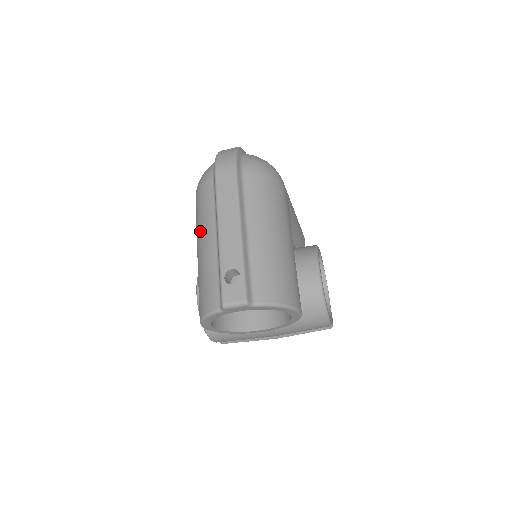
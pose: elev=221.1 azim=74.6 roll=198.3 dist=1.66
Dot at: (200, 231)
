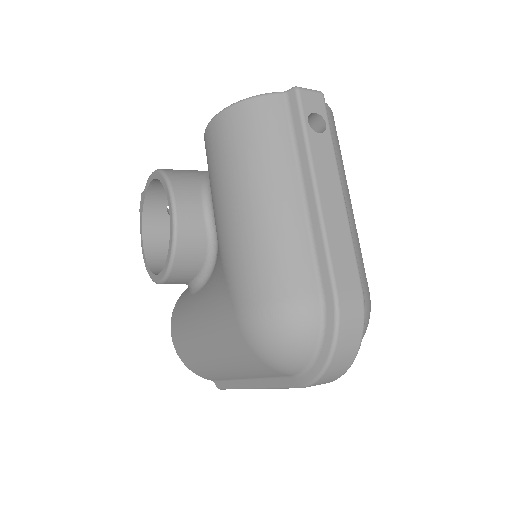
Dot at: (230, 365)
